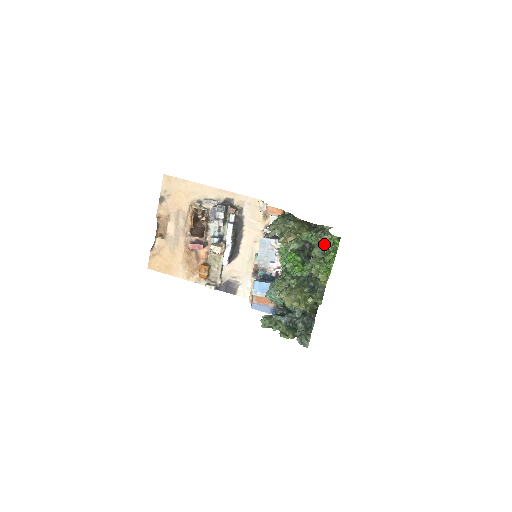
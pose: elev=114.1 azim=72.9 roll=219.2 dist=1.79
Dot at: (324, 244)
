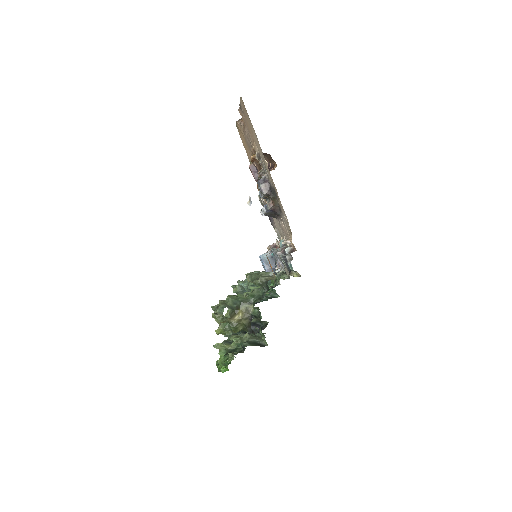
Dot at: (242, 348)
